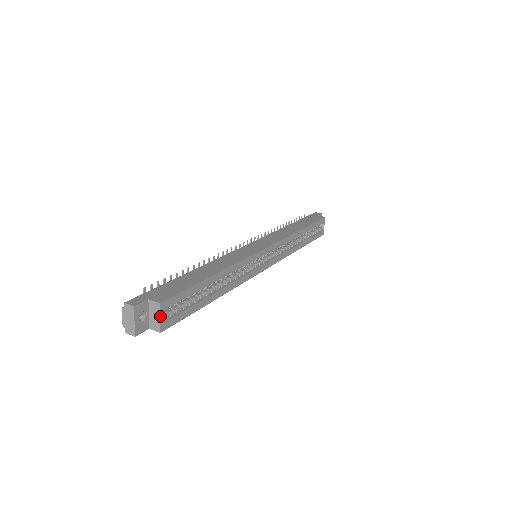
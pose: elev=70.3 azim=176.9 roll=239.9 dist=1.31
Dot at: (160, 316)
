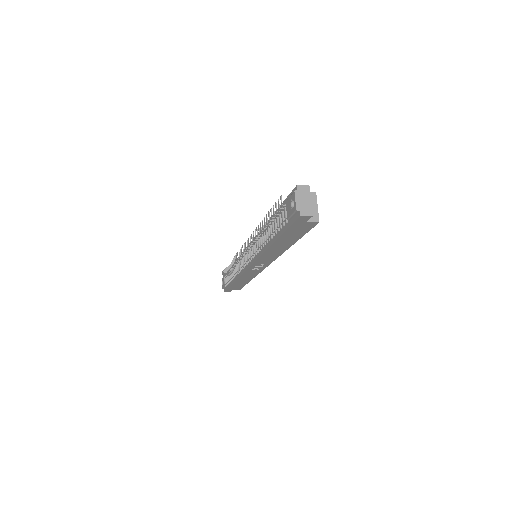
Dot at: (317, 205)
